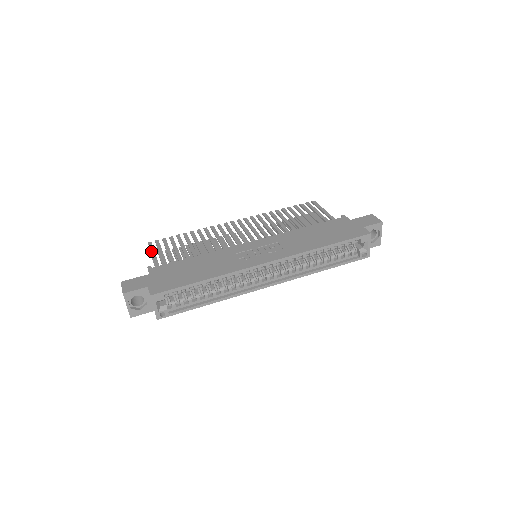
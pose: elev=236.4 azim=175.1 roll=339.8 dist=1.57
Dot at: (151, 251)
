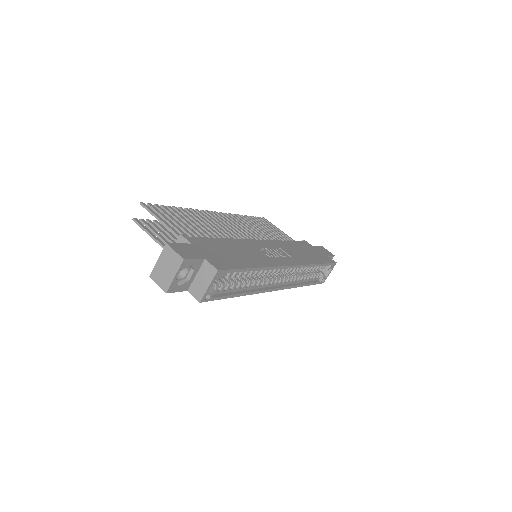
Dot at: (156, 215)
